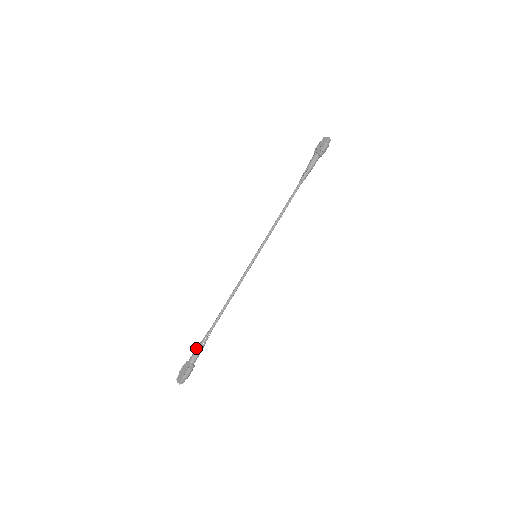
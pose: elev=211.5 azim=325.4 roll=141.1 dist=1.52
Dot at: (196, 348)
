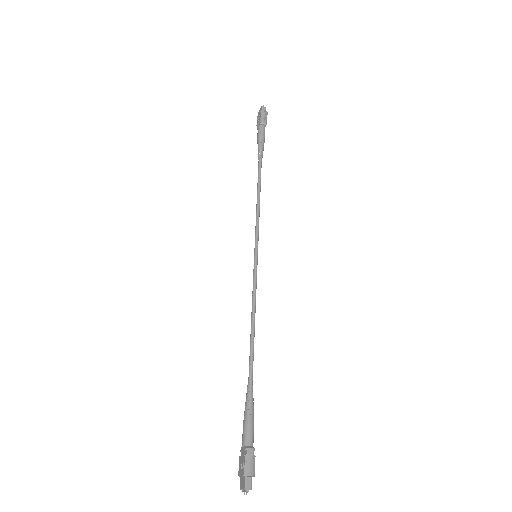
Dot at: occluded
